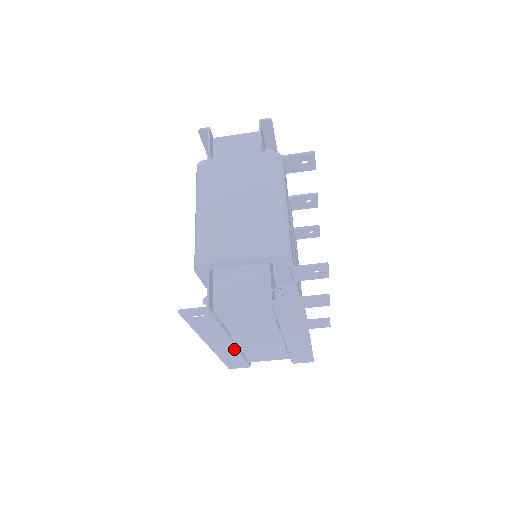
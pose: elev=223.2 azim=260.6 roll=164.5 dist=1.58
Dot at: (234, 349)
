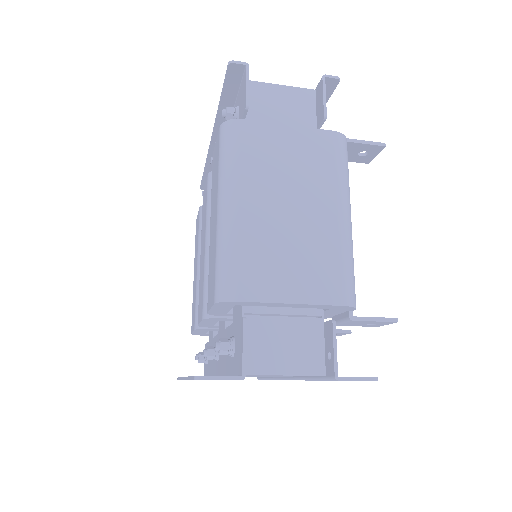
Dot at: occluded
